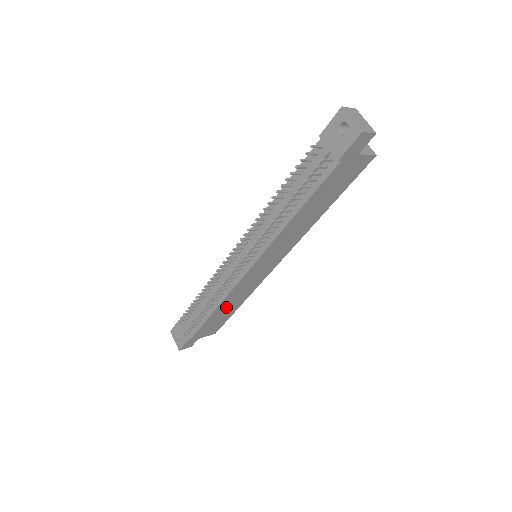
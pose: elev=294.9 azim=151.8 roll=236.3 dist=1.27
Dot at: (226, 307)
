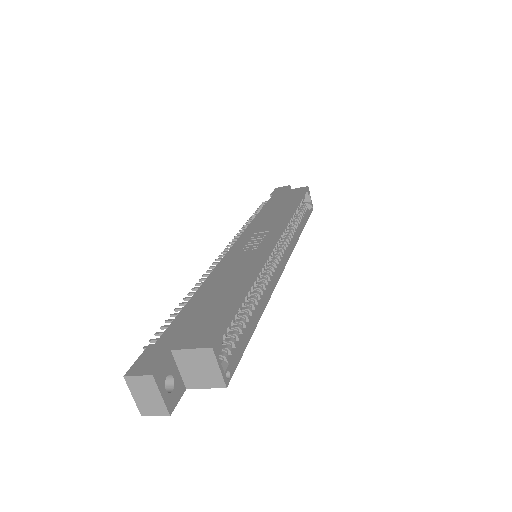
Dot at: occluded
